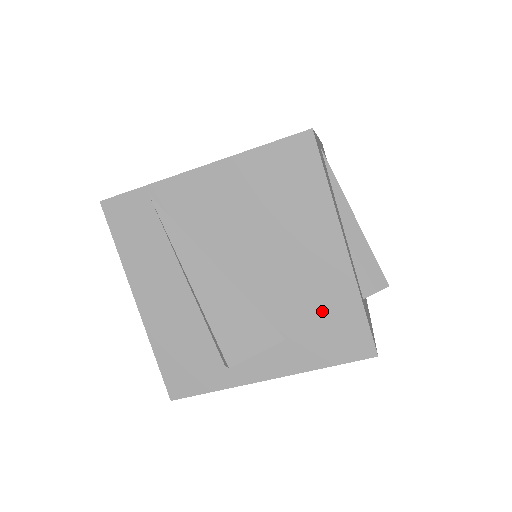
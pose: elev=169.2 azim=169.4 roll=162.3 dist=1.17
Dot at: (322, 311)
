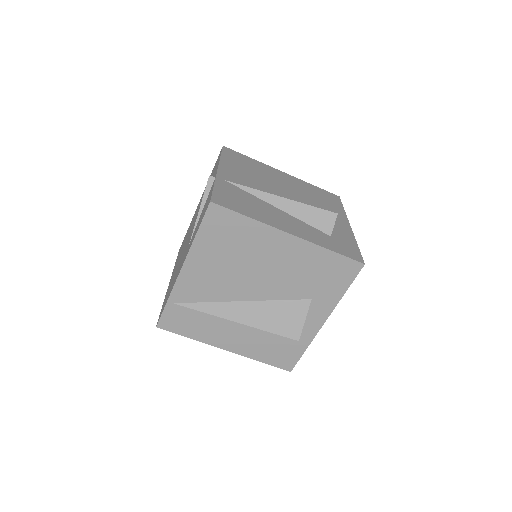
Dot at: (314, 272)
